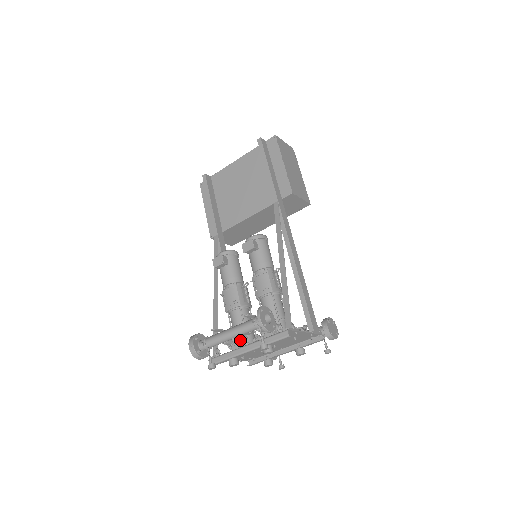
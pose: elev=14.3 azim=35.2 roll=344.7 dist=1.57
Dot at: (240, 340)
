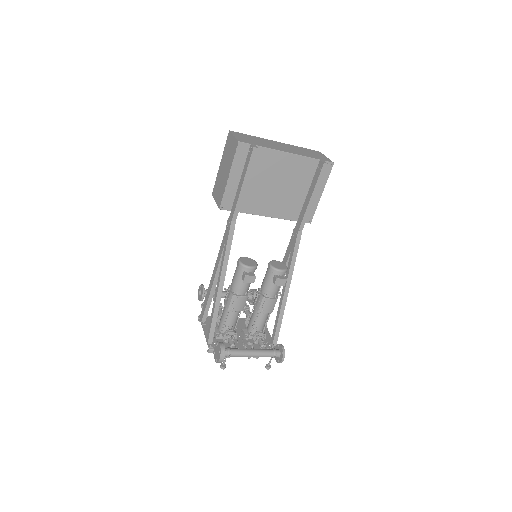
Dot at: occluded
